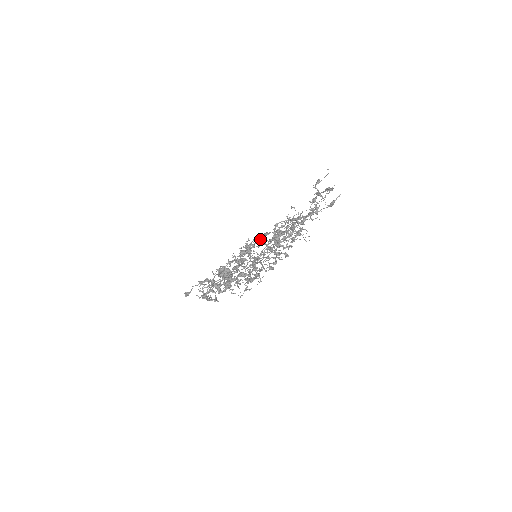
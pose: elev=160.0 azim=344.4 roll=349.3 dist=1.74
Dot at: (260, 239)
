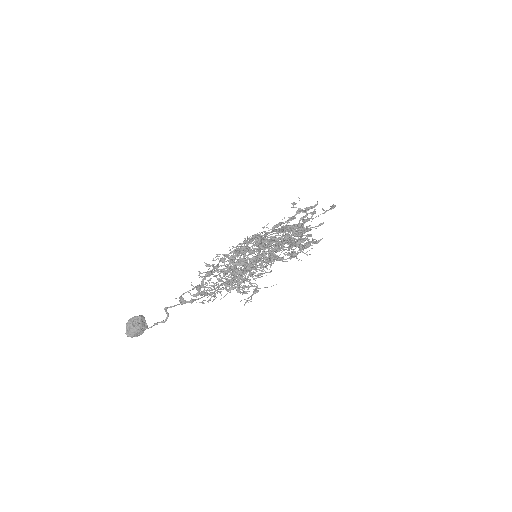
Dot at: occluded
